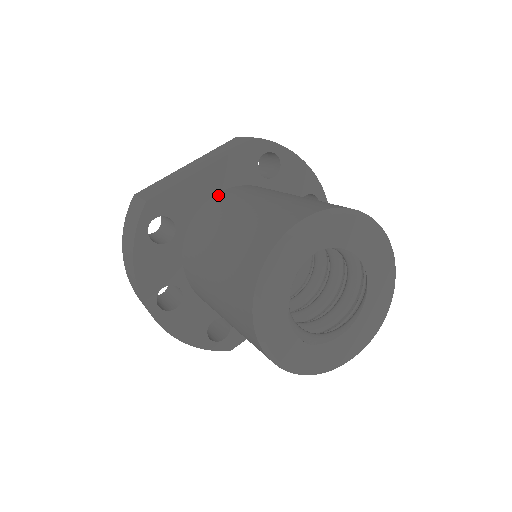
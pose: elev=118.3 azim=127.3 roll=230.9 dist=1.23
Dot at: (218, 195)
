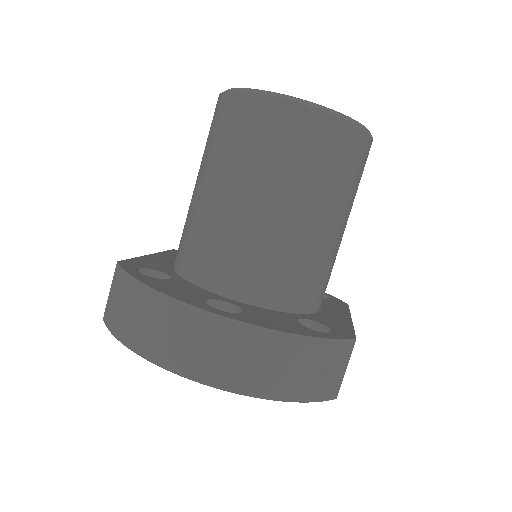
Dot at: occluded
